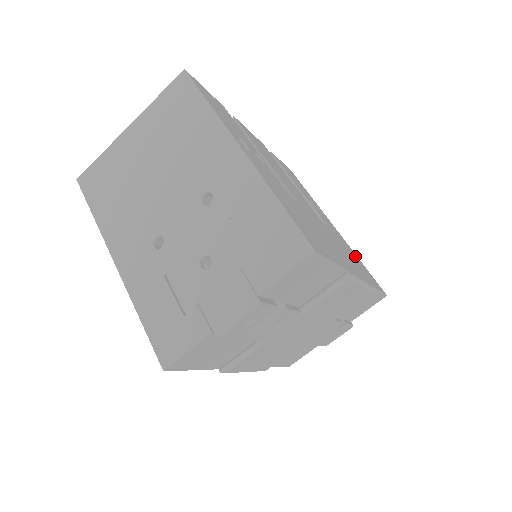
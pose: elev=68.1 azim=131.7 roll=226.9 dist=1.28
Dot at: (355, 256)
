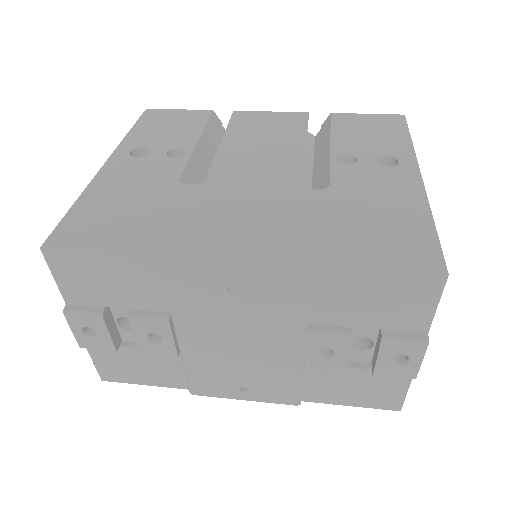
Dot at: (402, 215)
